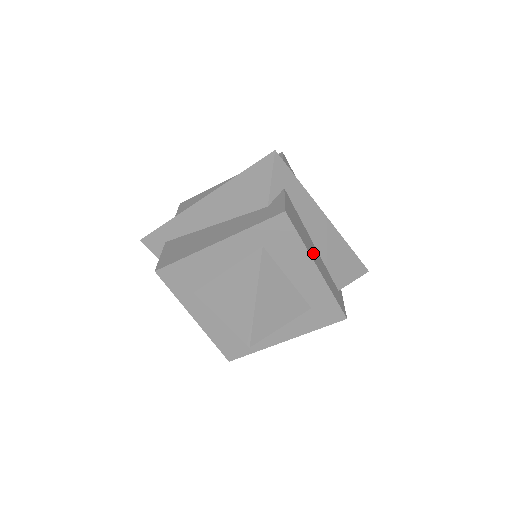
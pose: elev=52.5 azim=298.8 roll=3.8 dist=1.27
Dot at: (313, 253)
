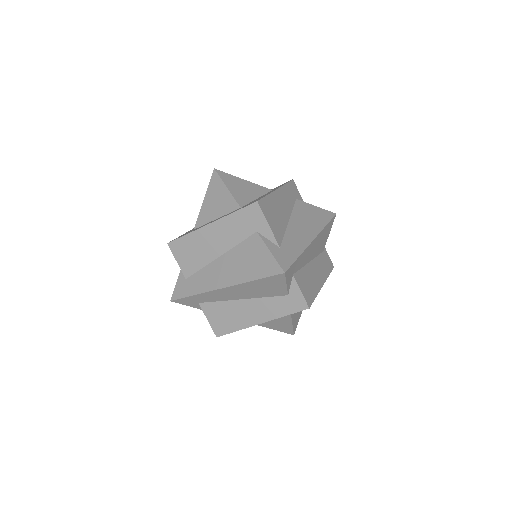
Dot at: (316, 279)
